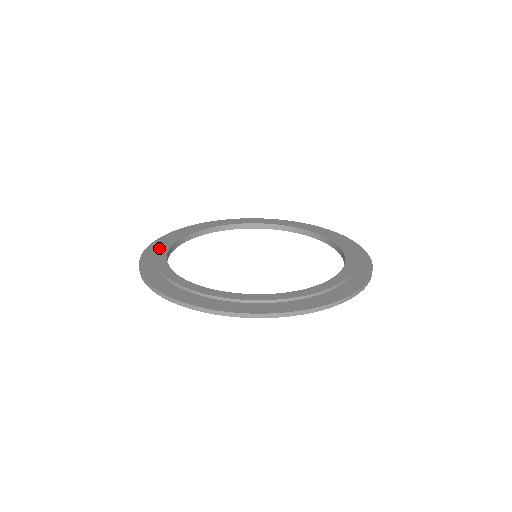
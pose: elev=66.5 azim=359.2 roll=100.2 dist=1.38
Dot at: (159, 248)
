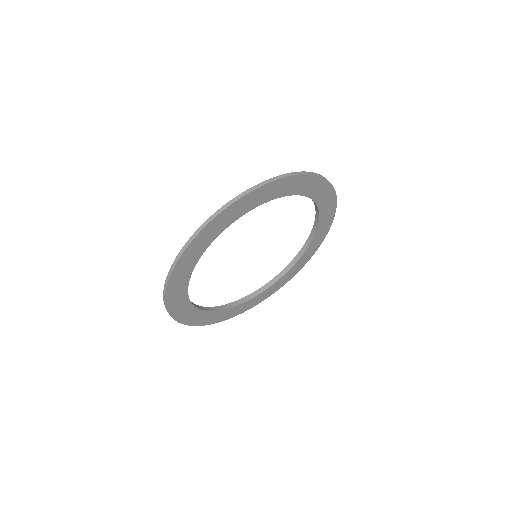
Dot at: occluded
